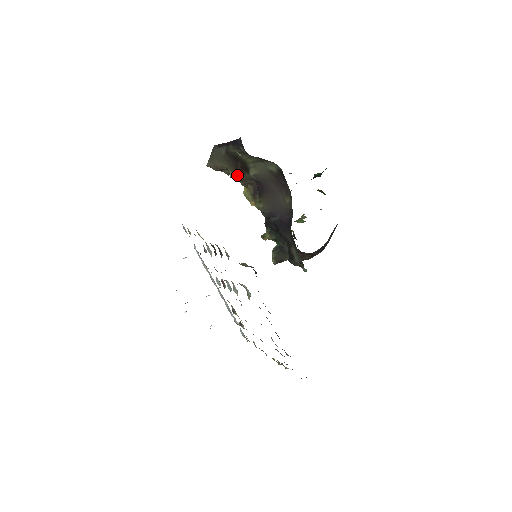
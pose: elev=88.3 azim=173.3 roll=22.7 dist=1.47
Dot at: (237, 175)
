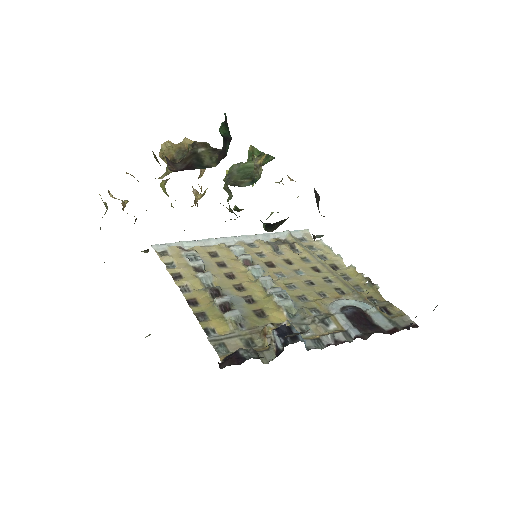
Dot at: occluded
